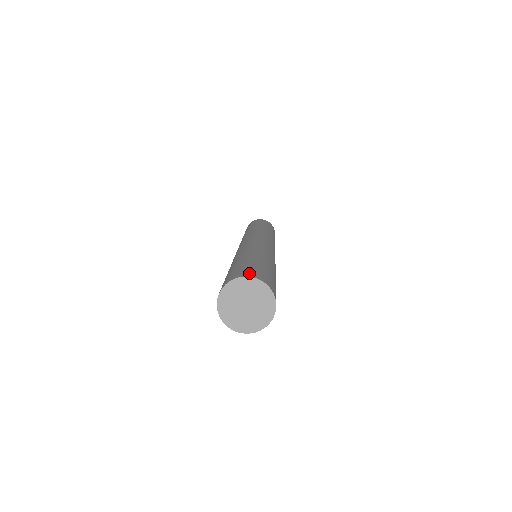
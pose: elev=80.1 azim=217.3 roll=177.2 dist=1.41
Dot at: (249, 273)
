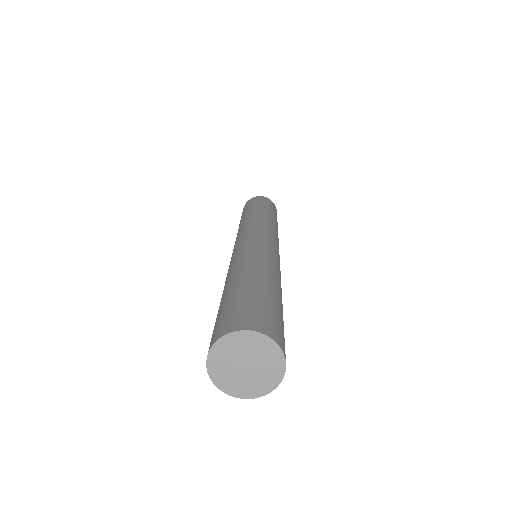
Dot at: (239, 322)
